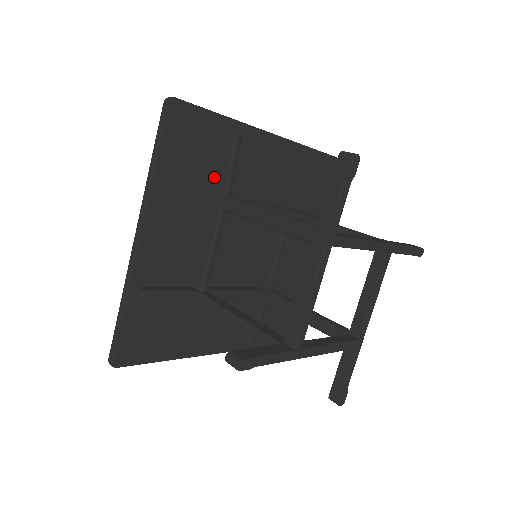
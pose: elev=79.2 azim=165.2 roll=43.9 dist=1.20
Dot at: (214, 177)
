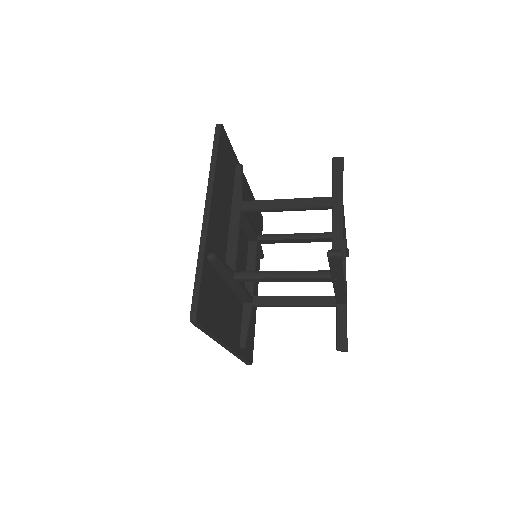
Dot at: (219, 279)
